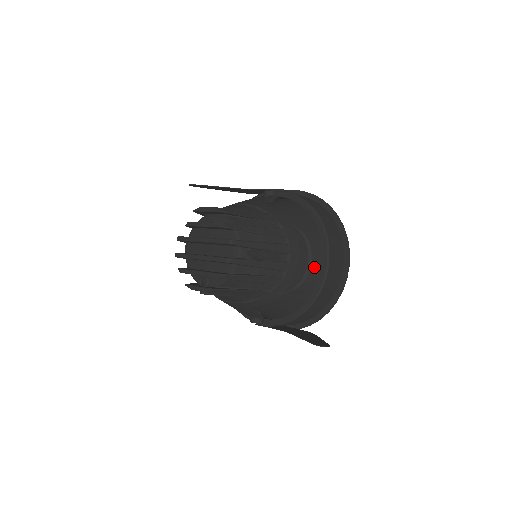
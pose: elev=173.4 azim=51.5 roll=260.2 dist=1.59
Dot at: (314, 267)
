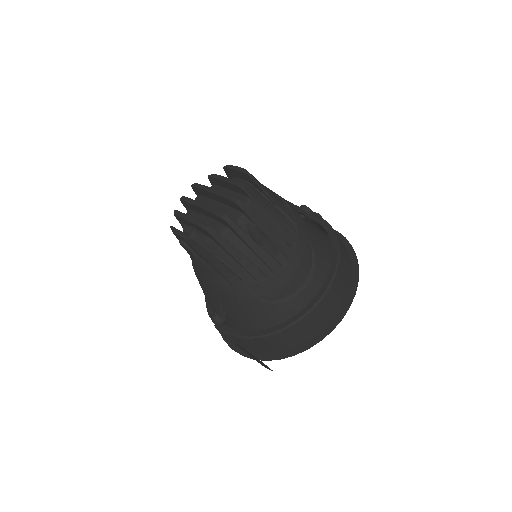
Dot at: (305, 294)
